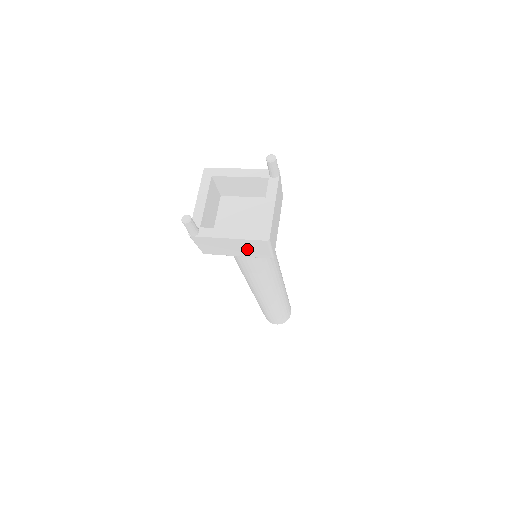
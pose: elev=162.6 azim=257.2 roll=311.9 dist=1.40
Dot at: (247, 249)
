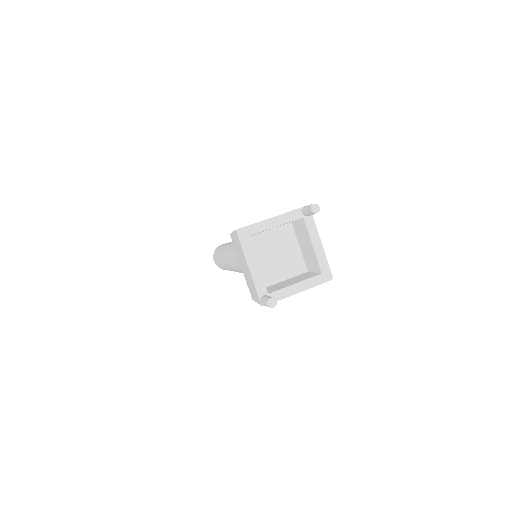
Dot at: occluded
